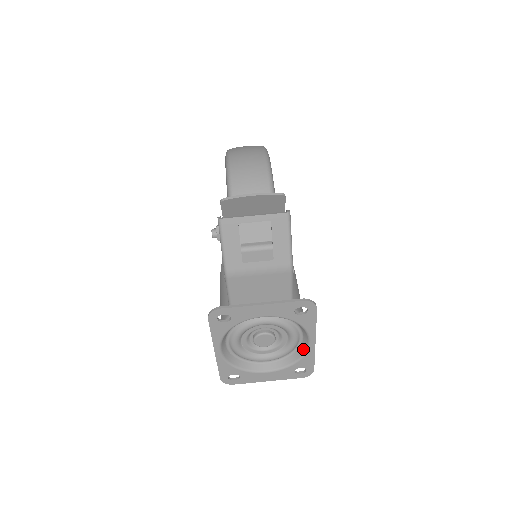
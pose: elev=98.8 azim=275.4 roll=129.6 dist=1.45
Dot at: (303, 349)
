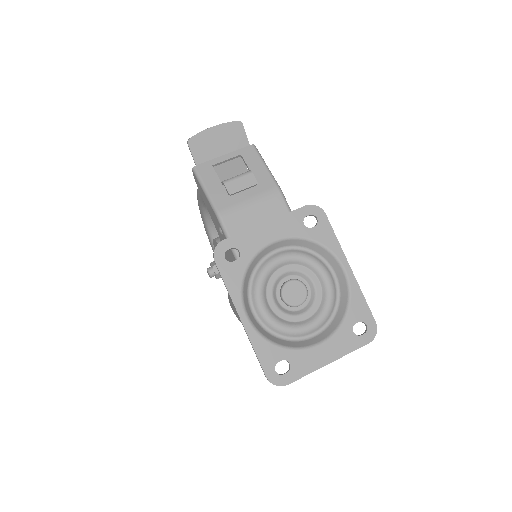
Dot at: (344, 290)
